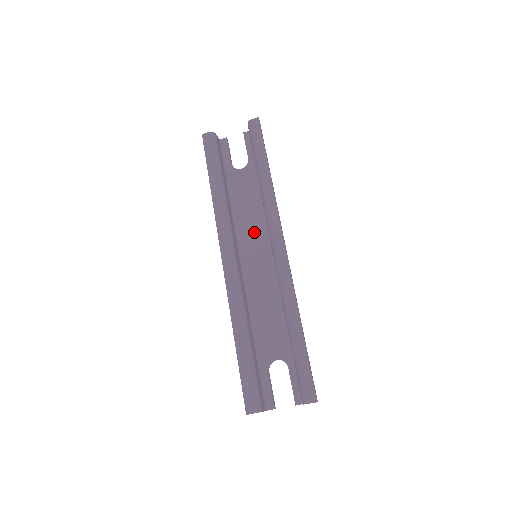
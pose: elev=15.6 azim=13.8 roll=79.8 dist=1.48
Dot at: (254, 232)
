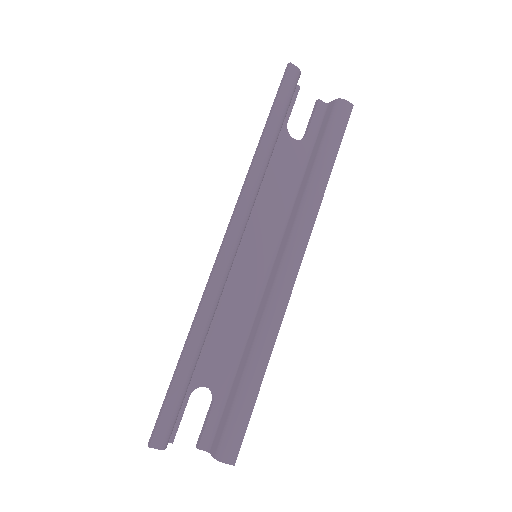
Dot at: (265, 224)
